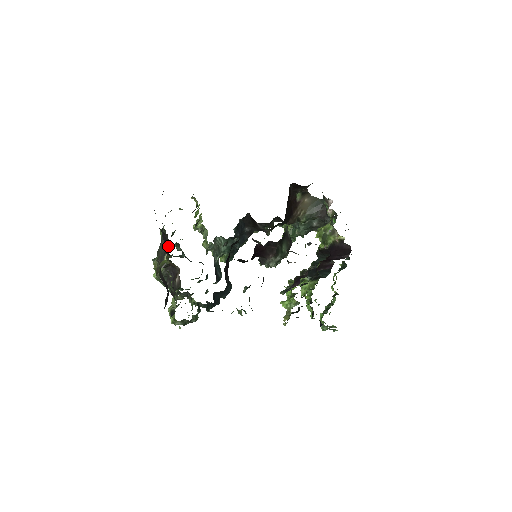
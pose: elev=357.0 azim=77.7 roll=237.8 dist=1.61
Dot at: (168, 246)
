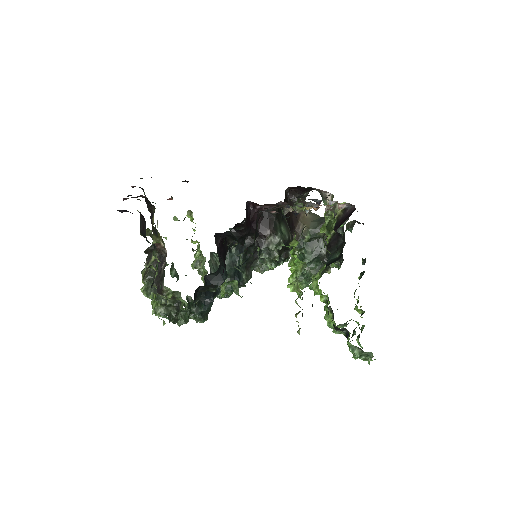
Dot at: occluded
